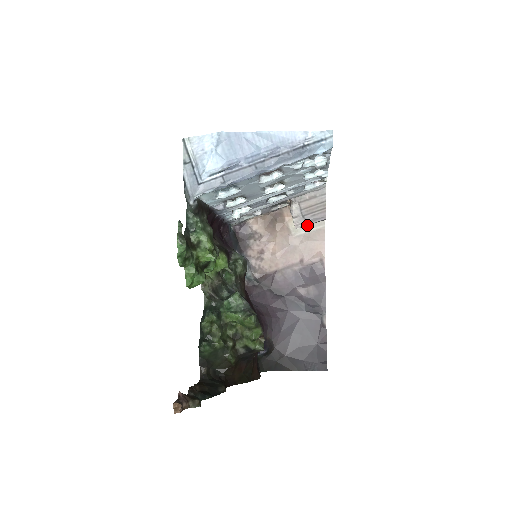
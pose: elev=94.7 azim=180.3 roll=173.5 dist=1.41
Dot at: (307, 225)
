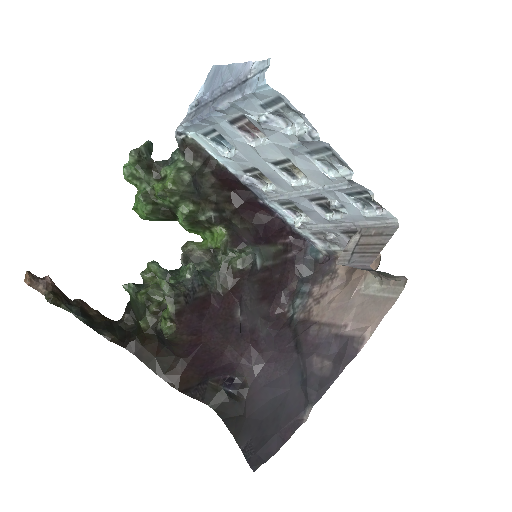
Dot at: (348, 265)
